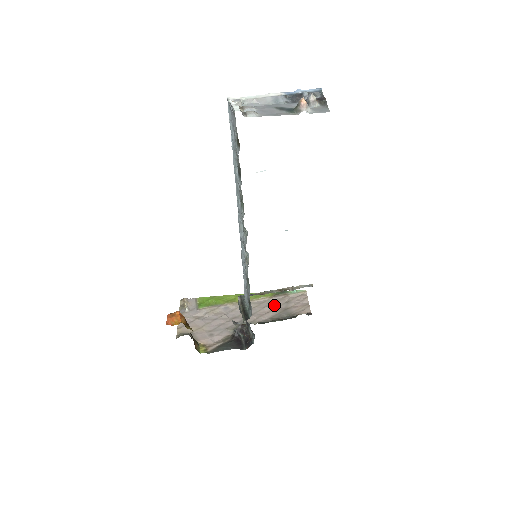
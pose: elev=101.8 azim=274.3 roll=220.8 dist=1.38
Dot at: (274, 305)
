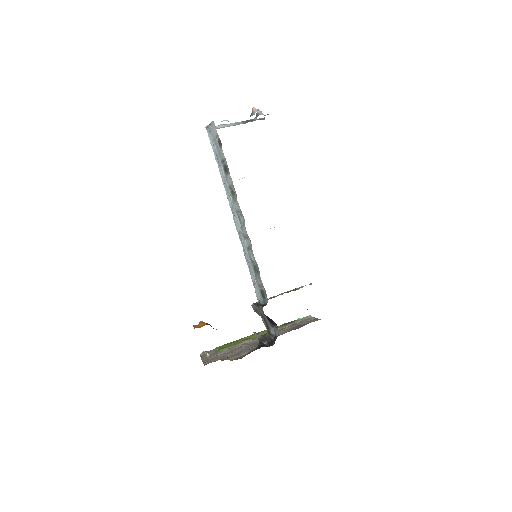
Dot at: (287, 328)
